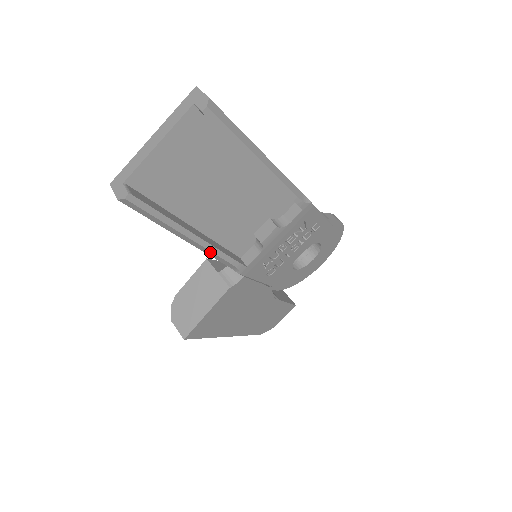
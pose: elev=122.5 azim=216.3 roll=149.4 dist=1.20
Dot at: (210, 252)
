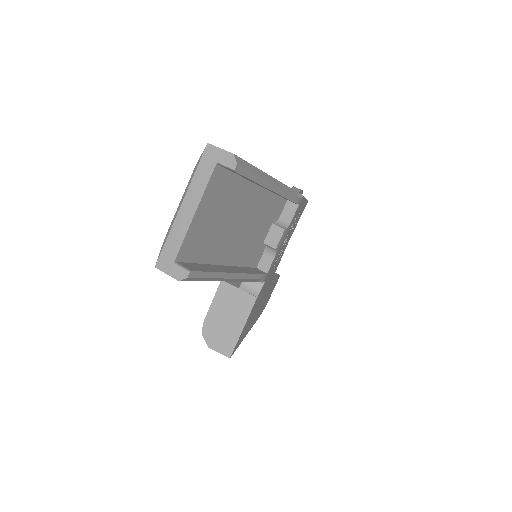
Dot at: (244, 279)
